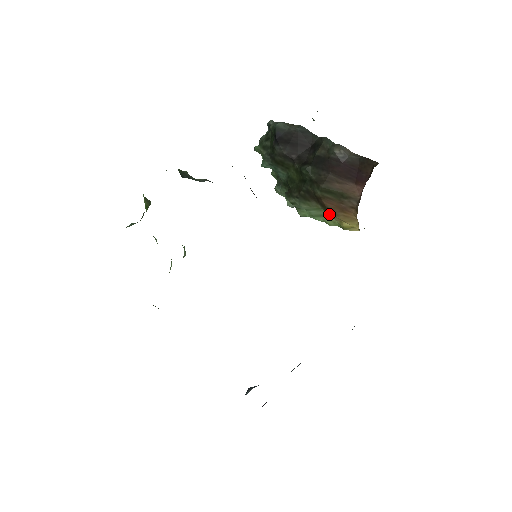
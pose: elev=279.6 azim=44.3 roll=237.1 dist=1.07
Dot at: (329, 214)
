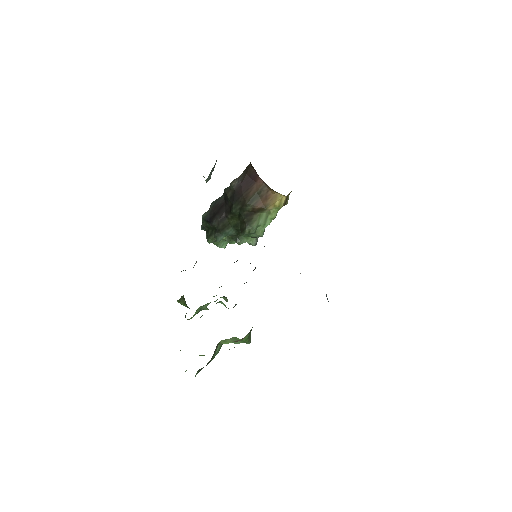
Dot at: (266, 210)
